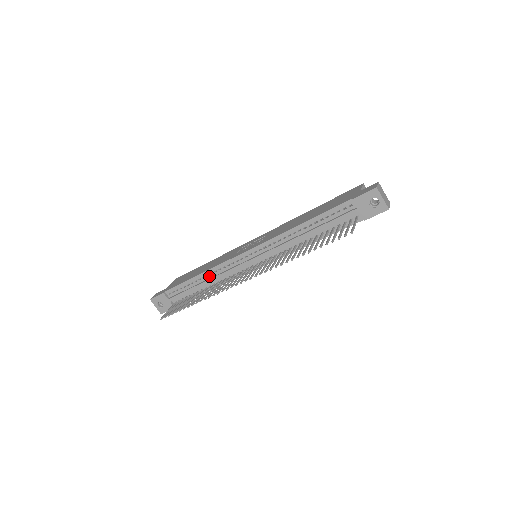
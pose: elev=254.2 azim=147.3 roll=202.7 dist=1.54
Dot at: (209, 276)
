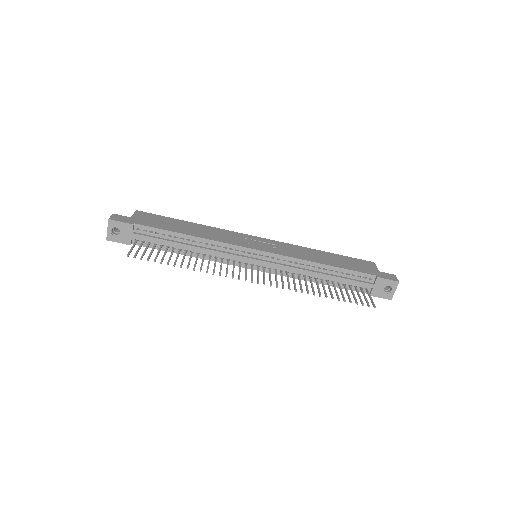
Dot at: (201, 244)
